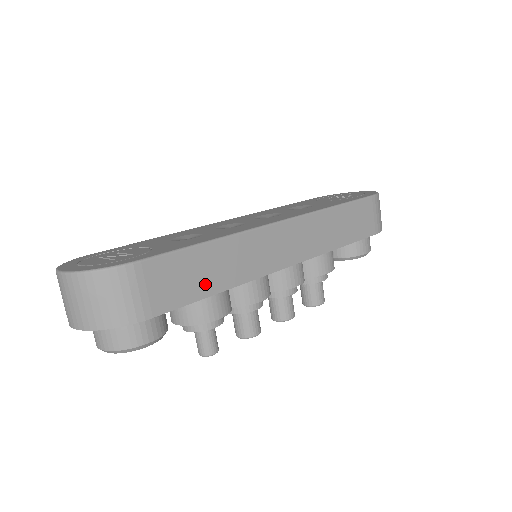
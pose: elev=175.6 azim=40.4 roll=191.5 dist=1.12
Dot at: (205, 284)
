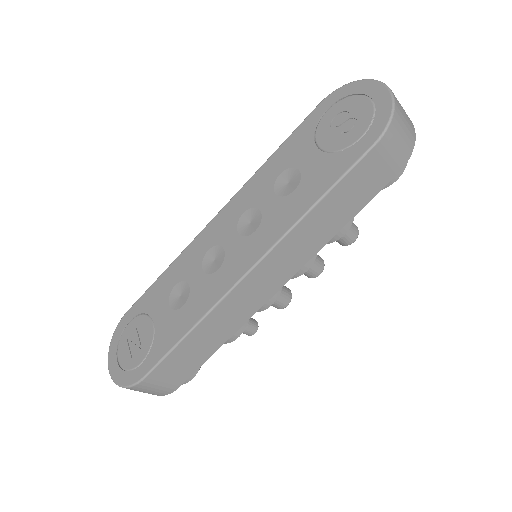
Dot at: (205, 351)
